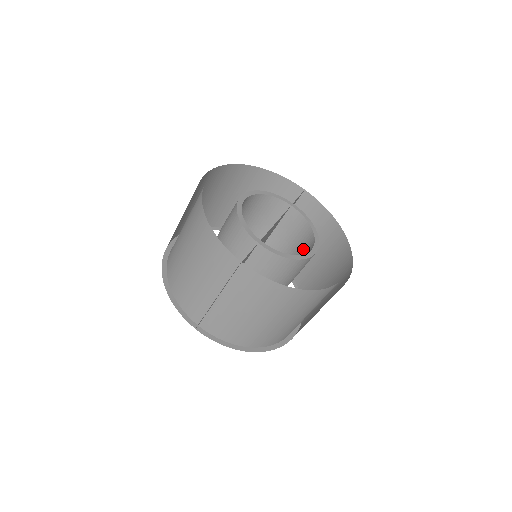
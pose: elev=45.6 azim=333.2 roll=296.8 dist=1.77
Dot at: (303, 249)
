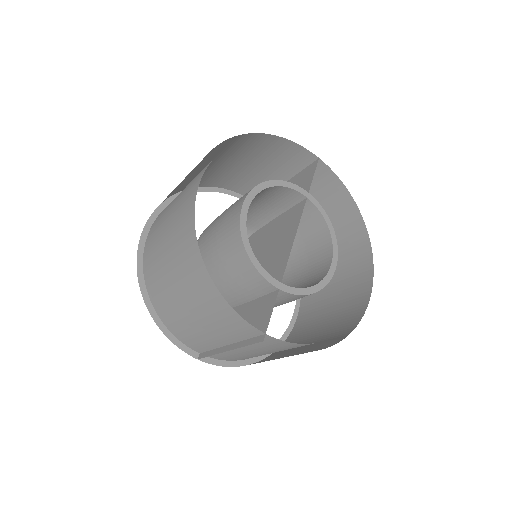
Dot at: (314, 247)
